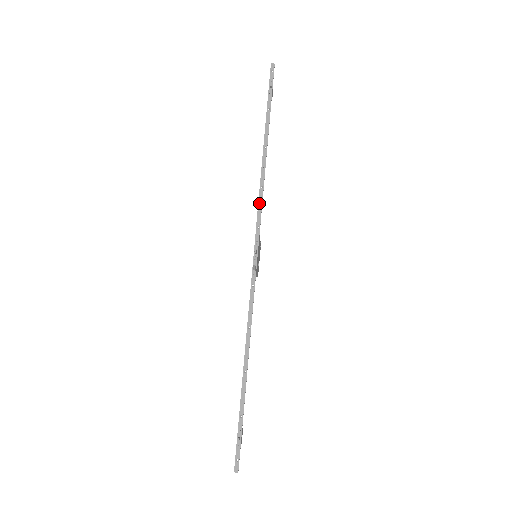
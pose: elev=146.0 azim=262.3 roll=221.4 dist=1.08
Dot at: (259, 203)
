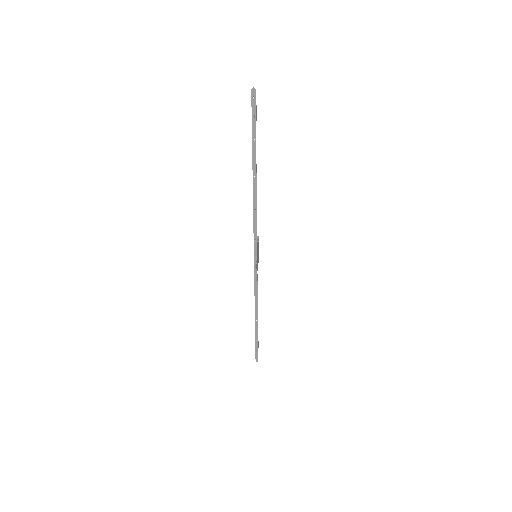
Dot at: (254, 222)
